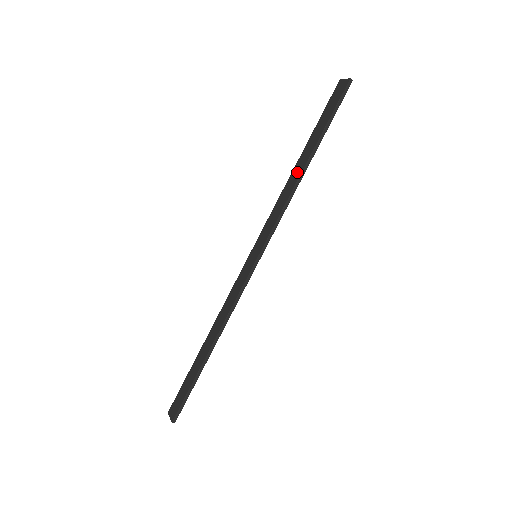
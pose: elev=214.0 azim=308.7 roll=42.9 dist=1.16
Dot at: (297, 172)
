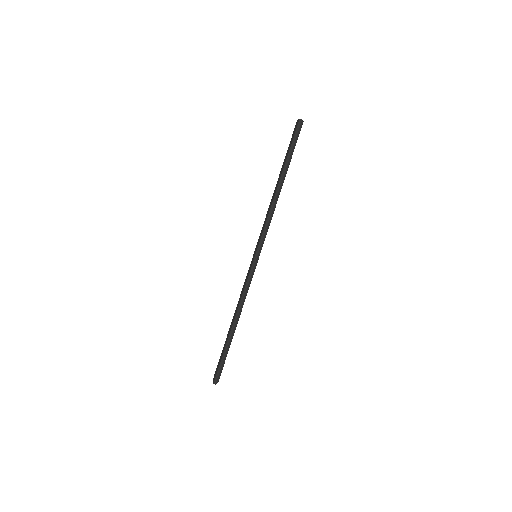
Dot at: (275, 191)
